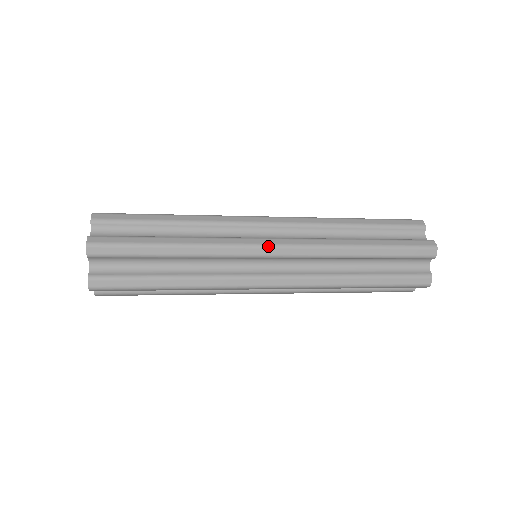
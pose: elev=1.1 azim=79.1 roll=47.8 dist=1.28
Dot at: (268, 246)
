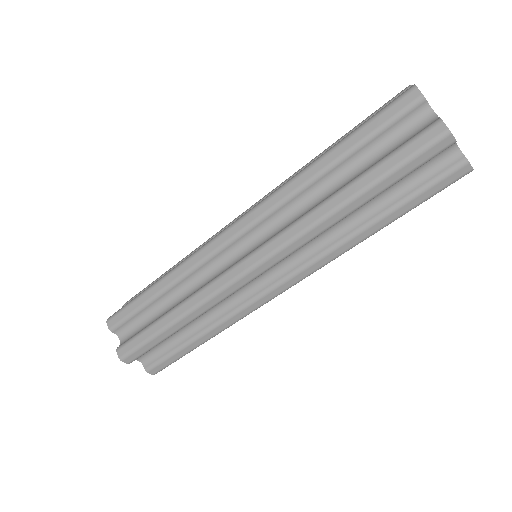
Dot at: occluded
